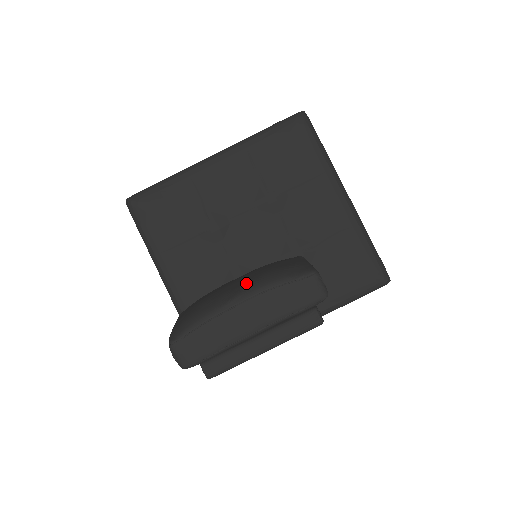
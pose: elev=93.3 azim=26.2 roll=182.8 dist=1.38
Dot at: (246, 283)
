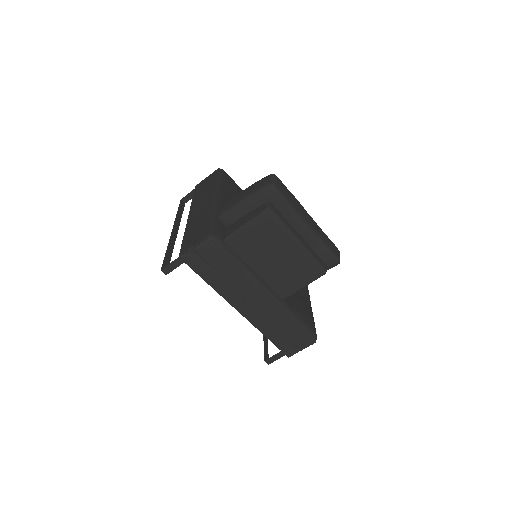
Dot at: occluded
